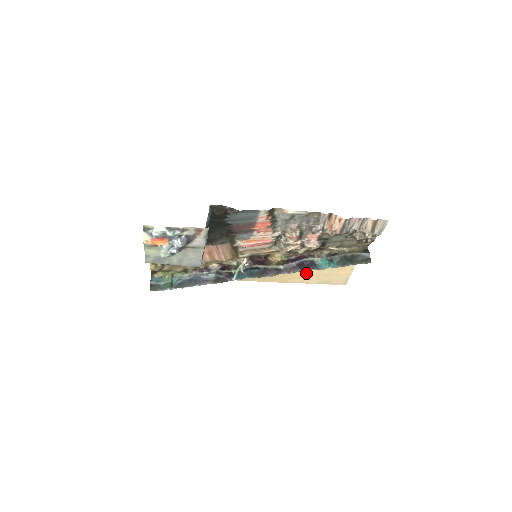
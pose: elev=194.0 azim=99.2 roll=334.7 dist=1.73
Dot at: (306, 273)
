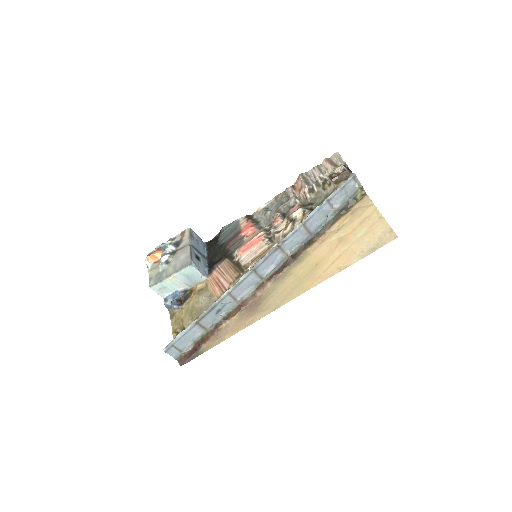
Dot at: (334, 256)
